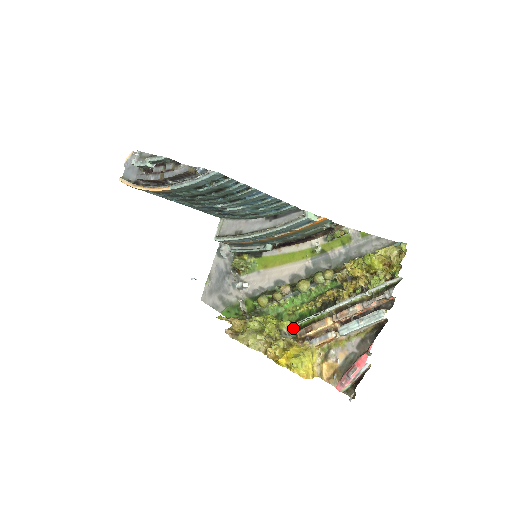
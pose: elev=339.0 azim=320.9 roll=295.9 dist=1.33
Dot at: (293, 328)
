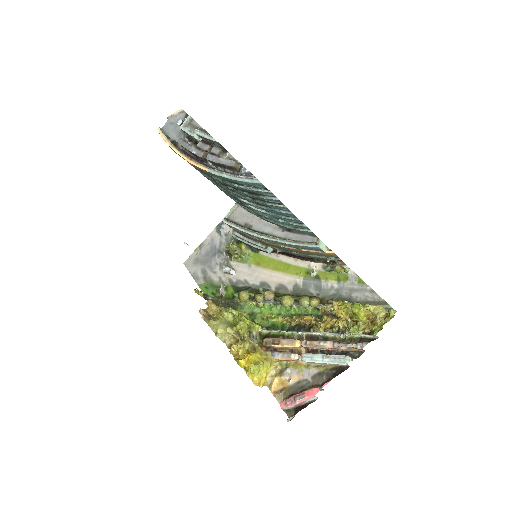
Dot at: (262, 333)
